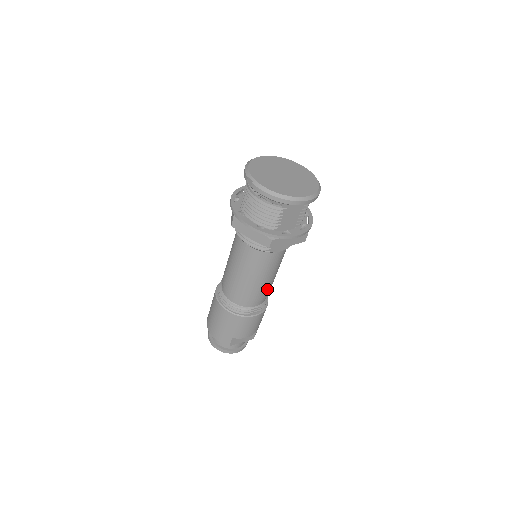
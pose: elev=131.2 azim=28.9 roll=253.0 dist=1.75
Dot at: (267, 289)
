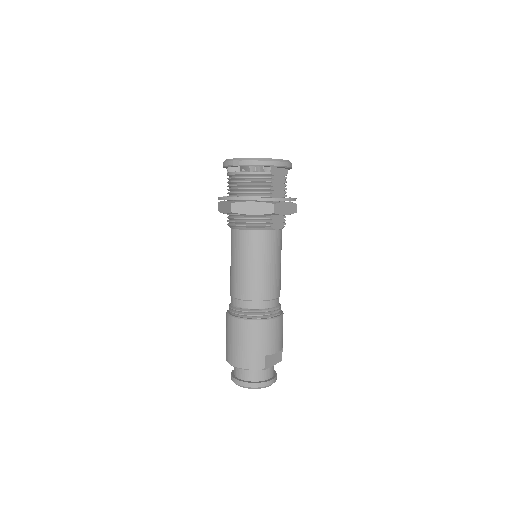
Dot at: (279, 283)
